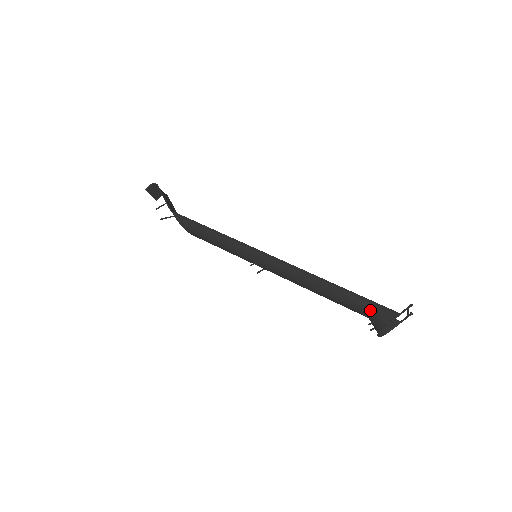
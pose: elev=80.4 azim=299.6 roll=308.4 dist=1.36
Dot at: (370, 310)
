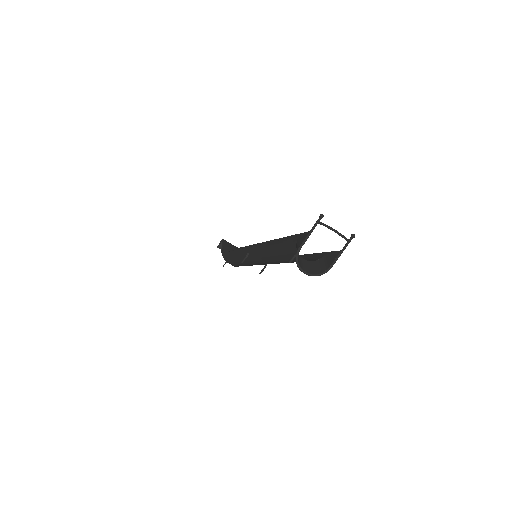
Dot at: (295, 246)
